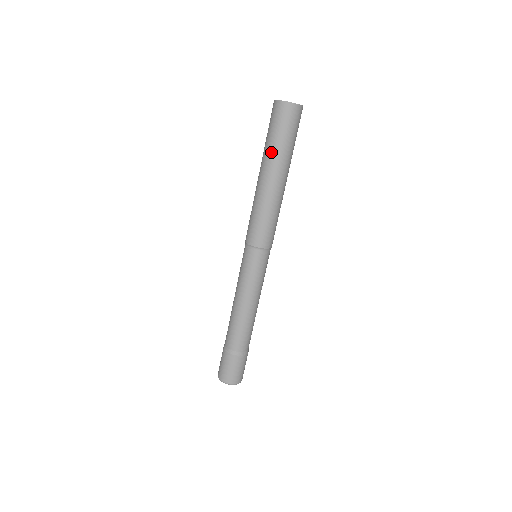
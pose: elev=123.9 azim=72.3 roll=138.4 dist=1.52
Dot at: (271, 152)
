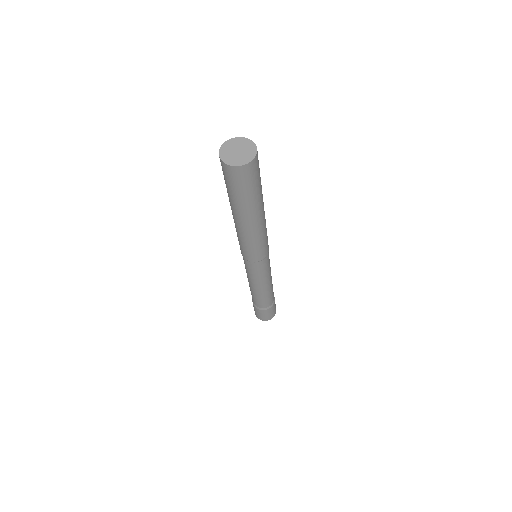
Dot at: (240, 206)
